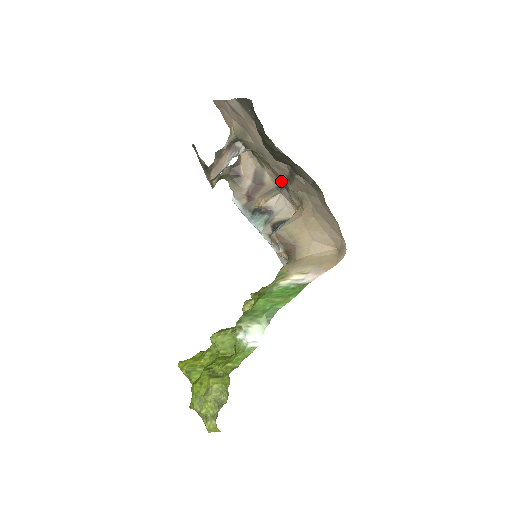
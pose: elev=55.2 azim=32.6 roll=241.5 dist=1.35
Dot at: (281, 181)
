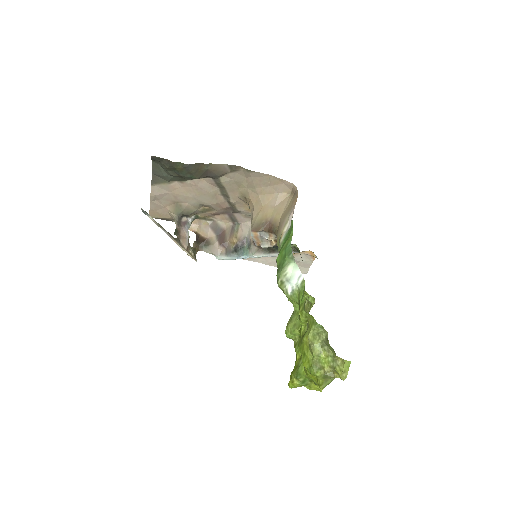
Dot at: (227, 211)
